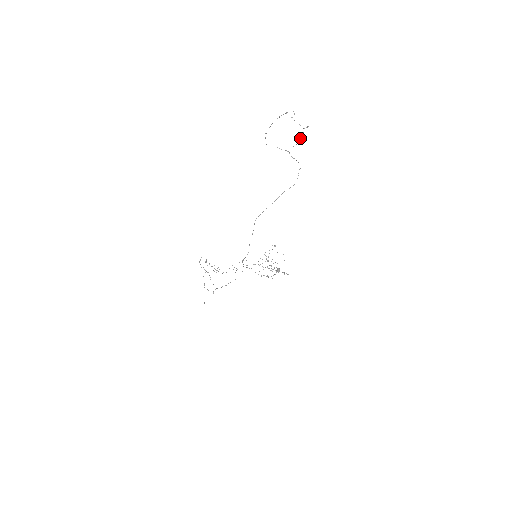
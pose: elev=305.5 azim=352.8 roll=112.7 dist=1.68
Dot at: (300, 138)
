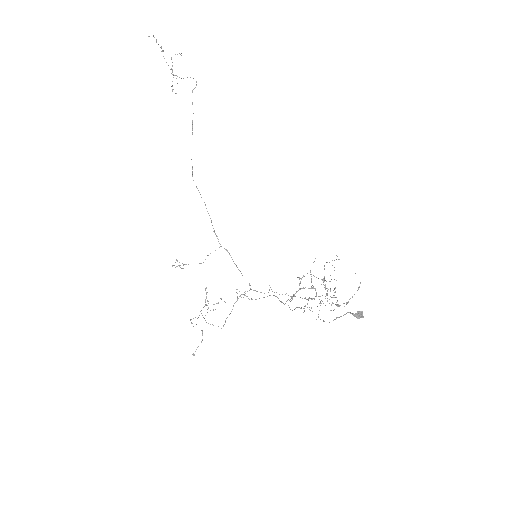
Dot at: occluded
